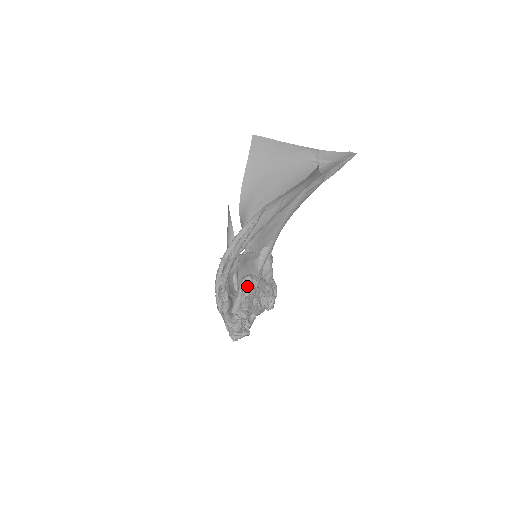
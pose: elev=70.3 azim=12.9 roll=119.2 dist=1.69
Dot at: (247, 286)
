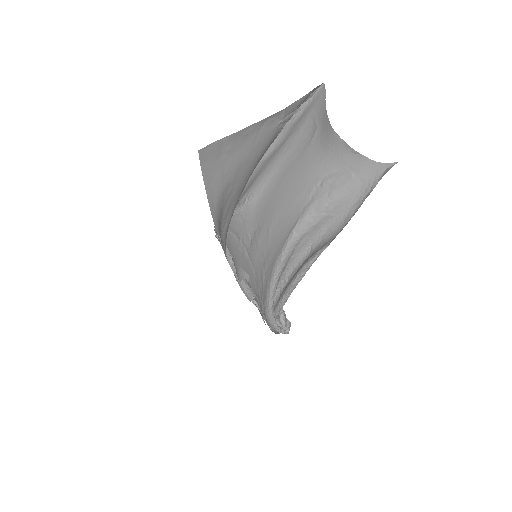
Dot at: occluded
